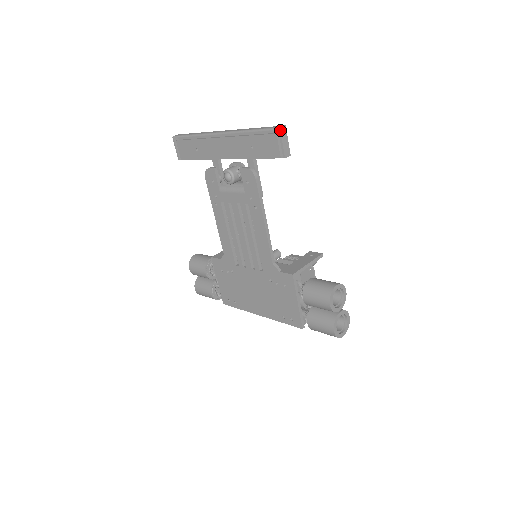
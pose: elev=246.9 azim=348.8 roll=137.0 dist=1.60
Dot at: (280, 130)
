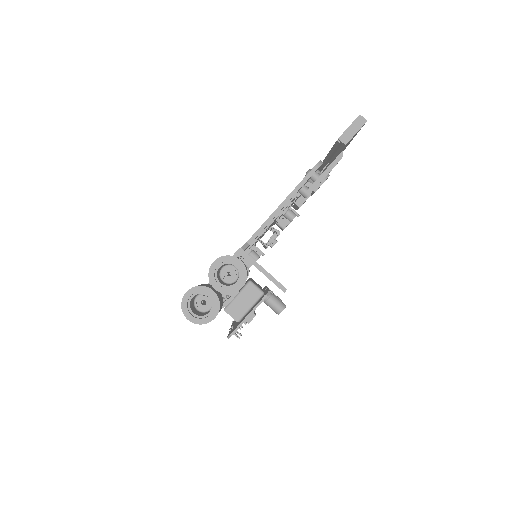
Dot at: (358, 116)
